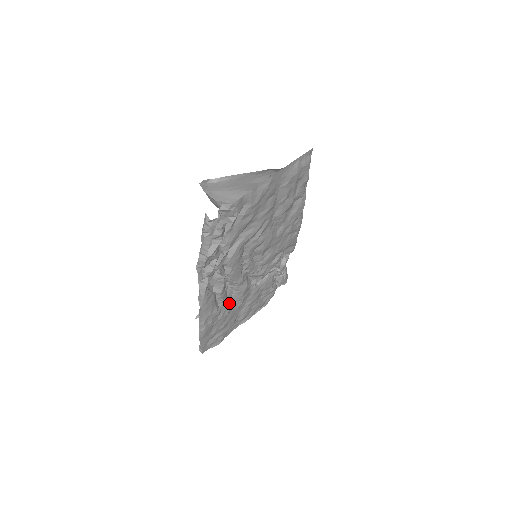
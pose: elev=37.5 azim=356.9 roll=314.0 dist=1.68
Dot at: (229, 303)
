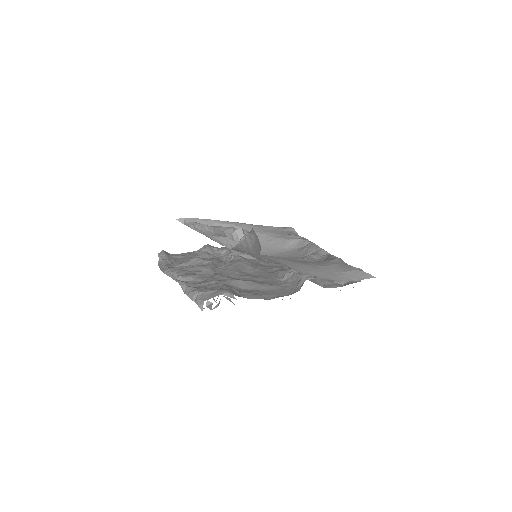
Dot at: occluded
